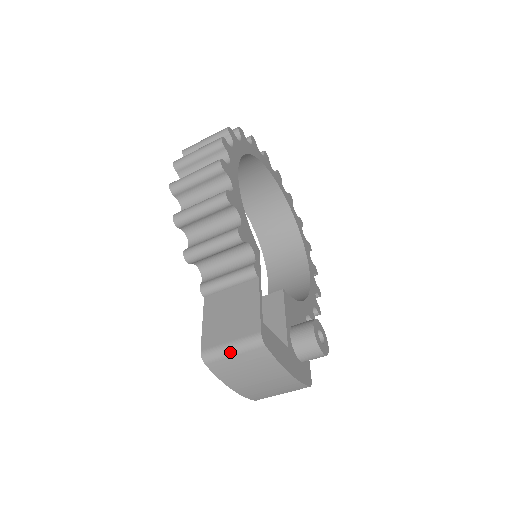
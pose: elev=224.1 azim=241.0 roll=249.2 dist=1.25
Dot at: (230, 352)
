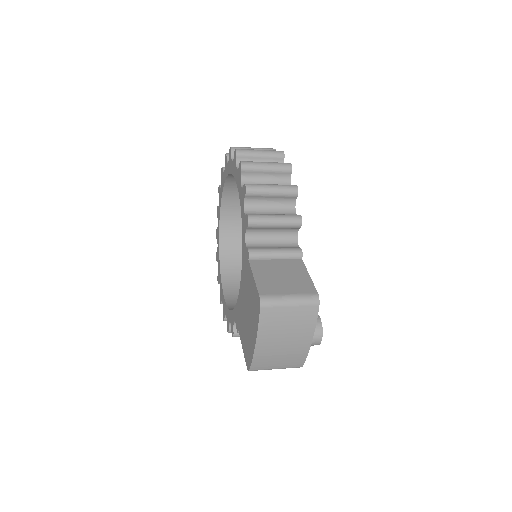
Dot at: (288, 302)
